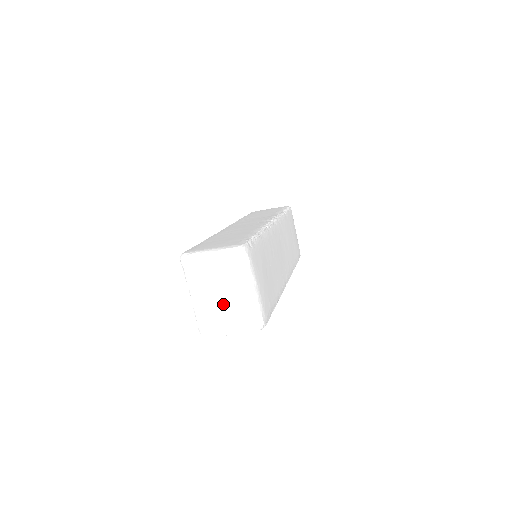
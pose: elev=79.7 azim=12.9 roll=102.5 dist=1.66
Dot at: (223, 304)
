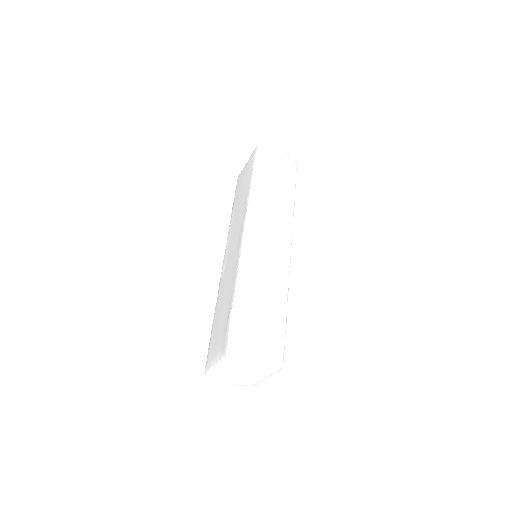
Dot at: (239, 377)
